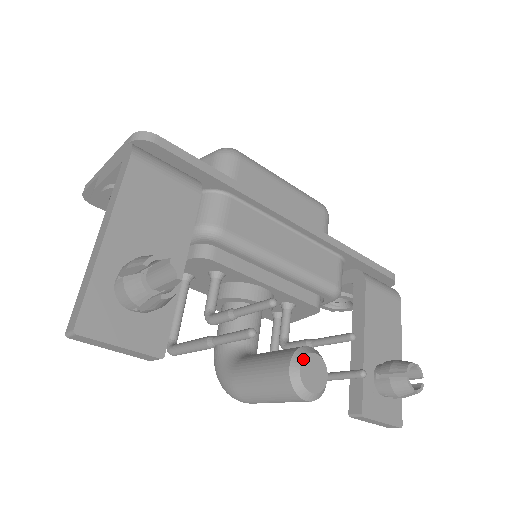
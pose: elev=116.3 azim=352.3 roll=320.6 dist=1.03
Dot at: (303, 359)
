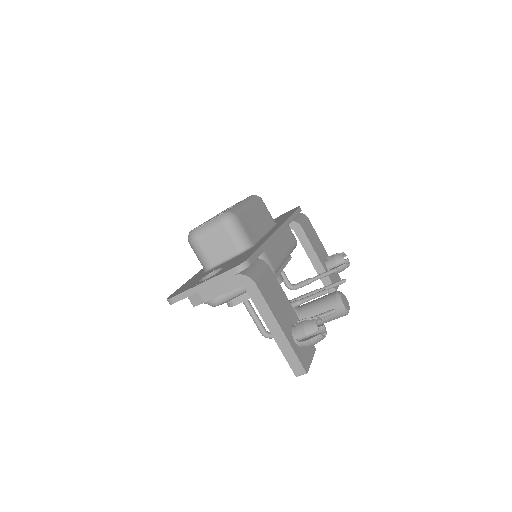
Dot at: (342, 301)
